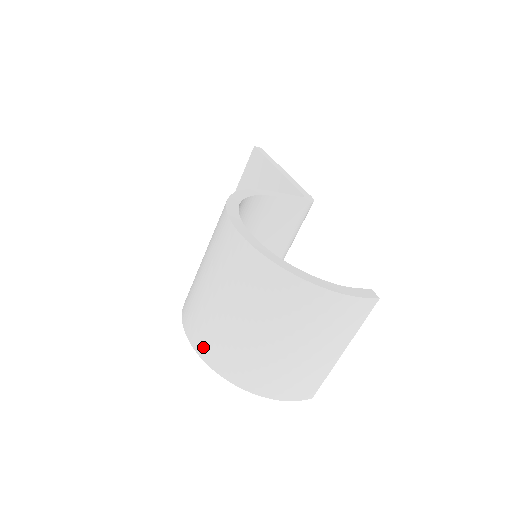
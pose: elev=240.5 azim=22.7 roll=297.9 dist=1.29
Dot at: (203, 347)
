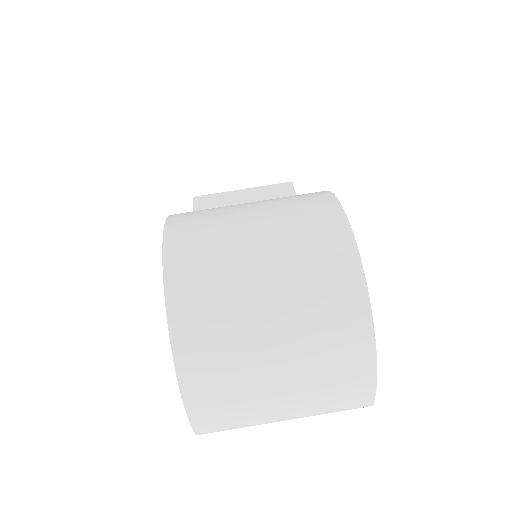
Dot at: (181, 275)
